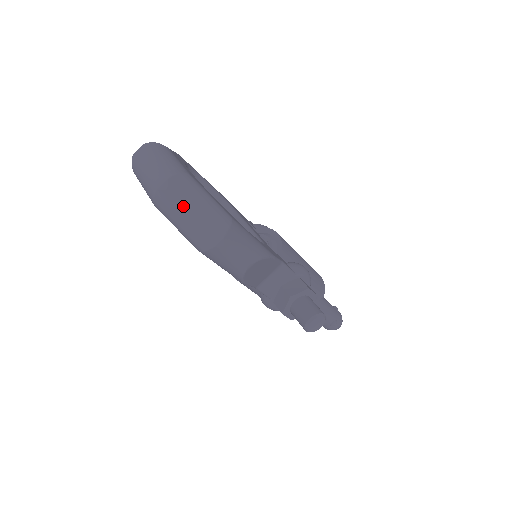
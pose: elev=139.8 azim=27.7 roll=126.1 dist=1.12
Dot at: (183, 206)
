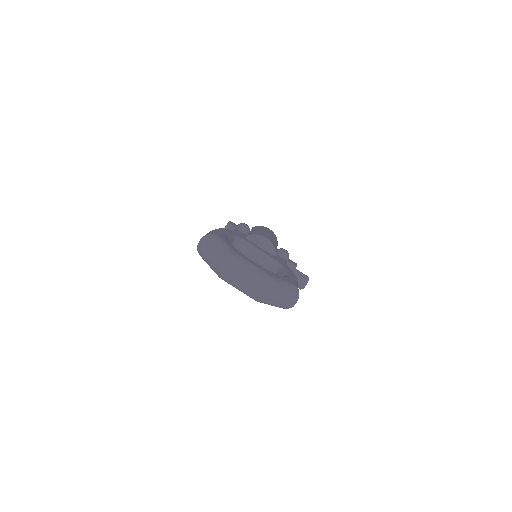
Dot at: (279, 299)
